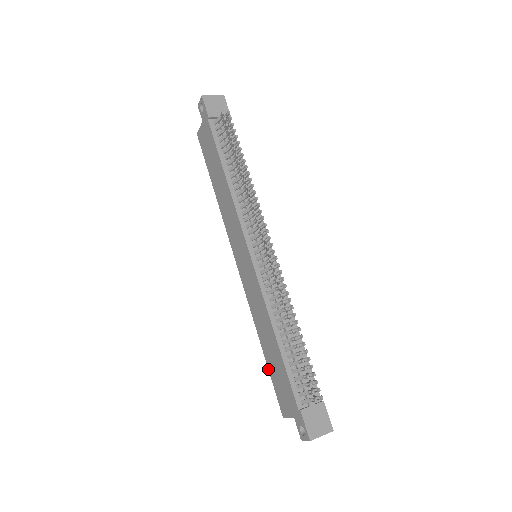
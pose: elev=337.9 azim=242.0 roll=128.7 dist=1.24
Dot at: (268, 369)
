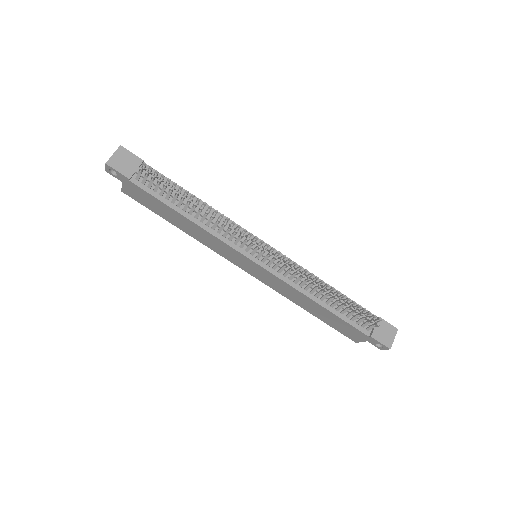
Dot at: occluded
